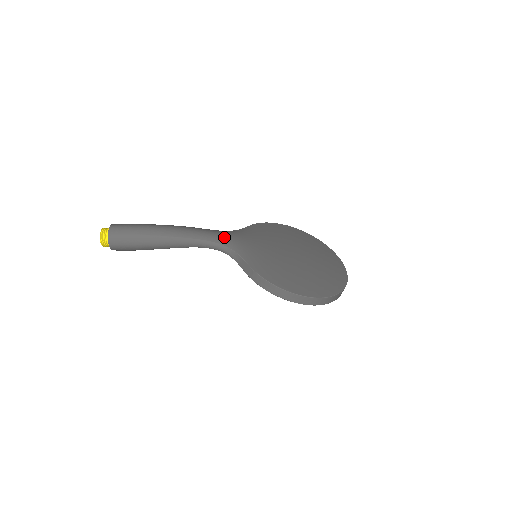
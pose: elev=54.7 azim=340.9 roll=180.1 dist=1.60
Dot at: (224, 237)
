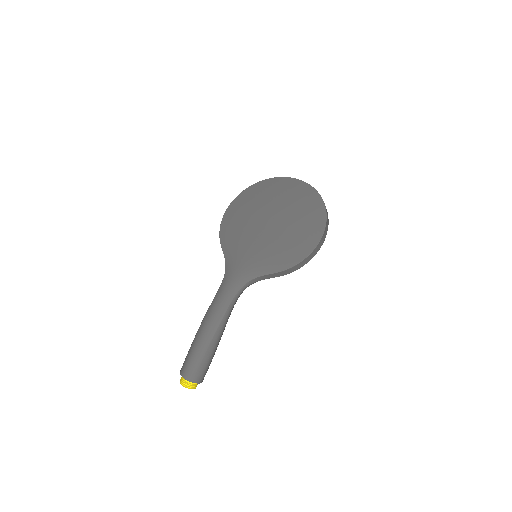
Dot at: (234, 281)
